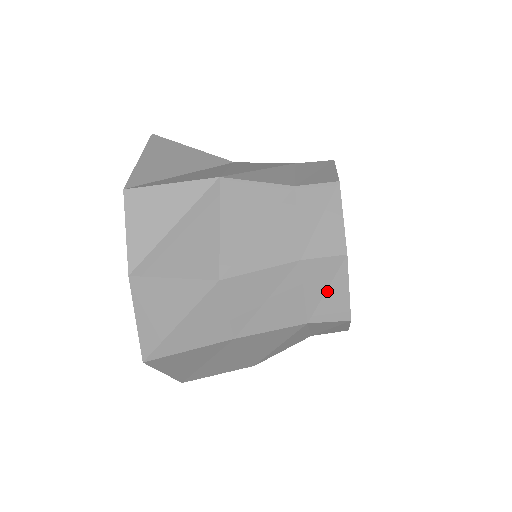
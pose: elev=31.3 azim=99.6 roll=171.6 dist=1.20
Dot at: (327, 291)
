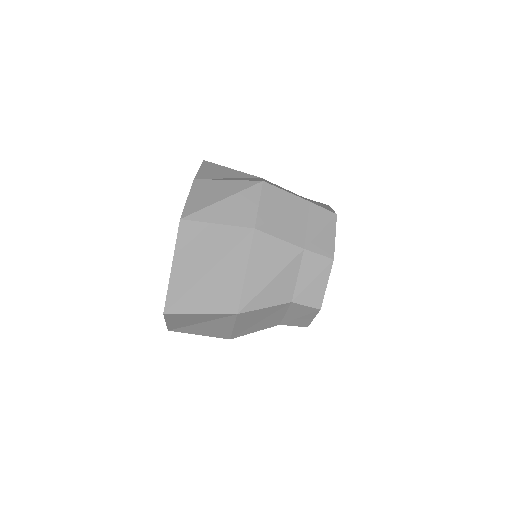
Dot at: (321, 232)
